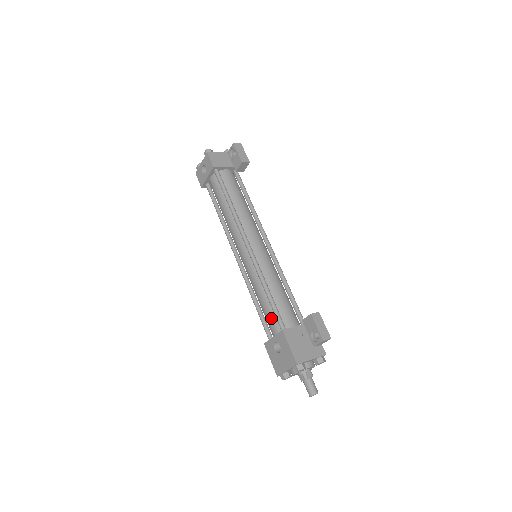
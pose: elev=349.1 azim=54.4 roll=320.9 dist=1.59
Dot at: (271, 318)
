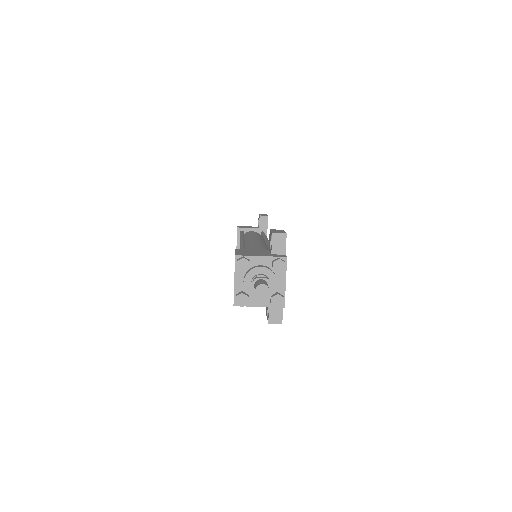
Dot at: occluded
